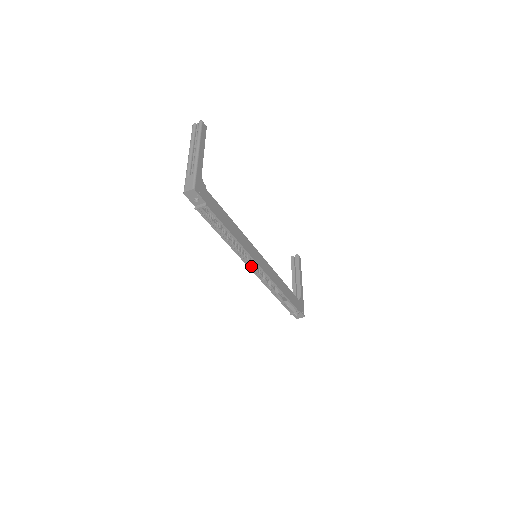
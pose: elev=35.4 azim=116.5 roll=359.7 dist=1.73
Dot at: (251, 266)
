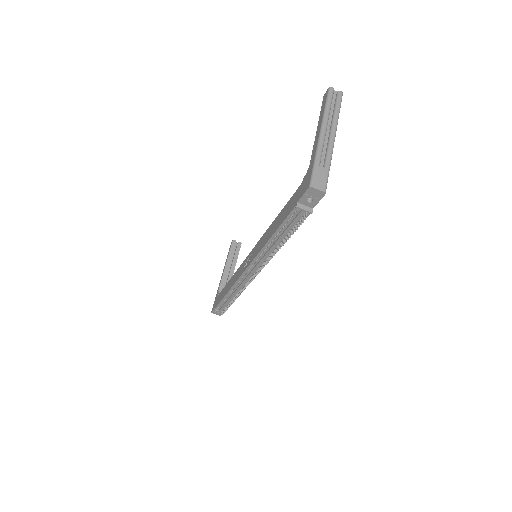
Dot at: (251, 268)
